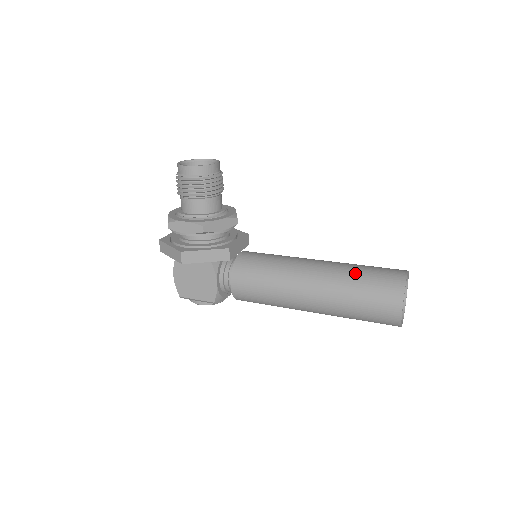
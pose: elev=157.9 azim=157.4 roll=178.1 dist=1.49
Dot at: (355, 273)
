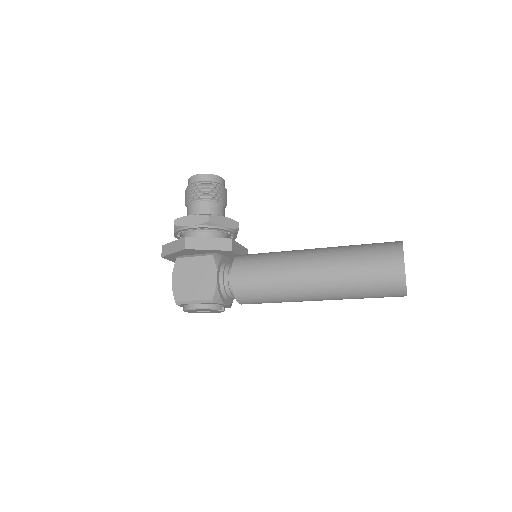
Dot at: (353, 245)
